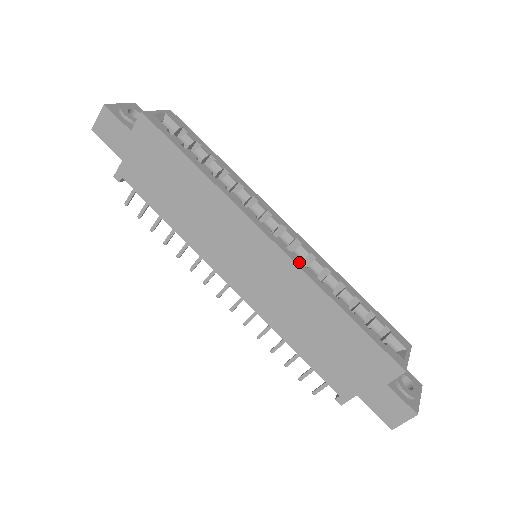
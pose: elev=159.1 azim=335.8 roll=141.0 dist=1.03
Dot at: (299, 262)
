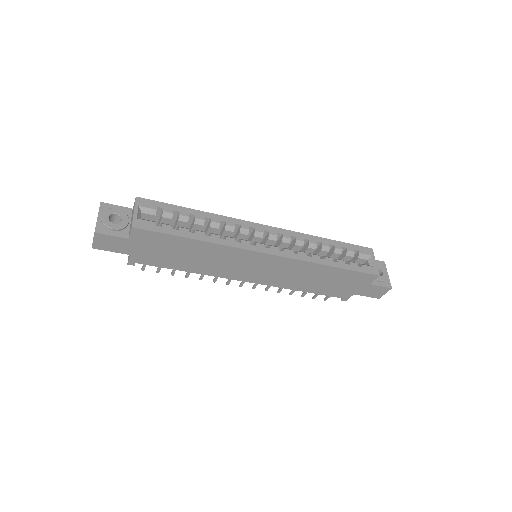
Dot at: (292, 255)
